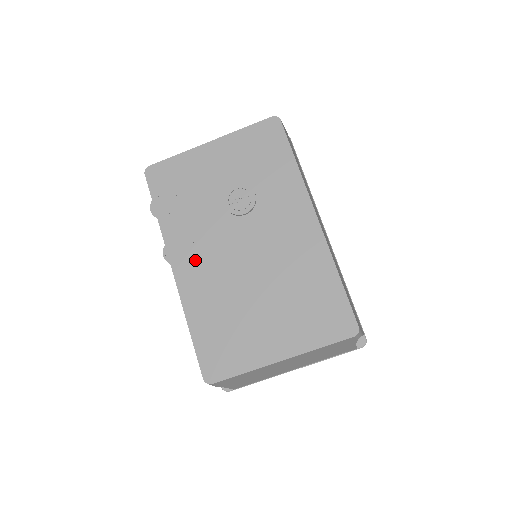
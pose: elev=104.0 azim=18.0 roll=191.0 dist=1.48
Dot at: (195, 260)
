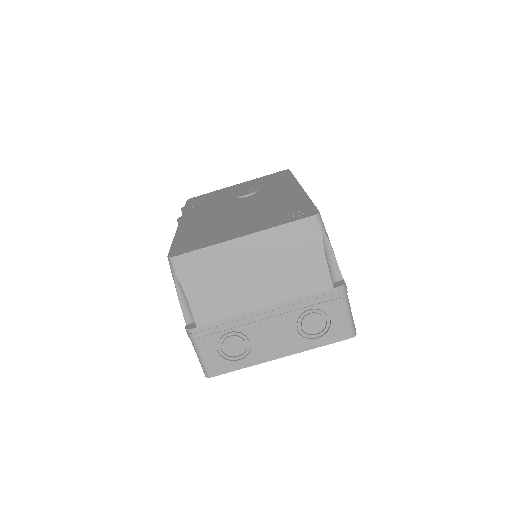
Dot at: (199, 216)
